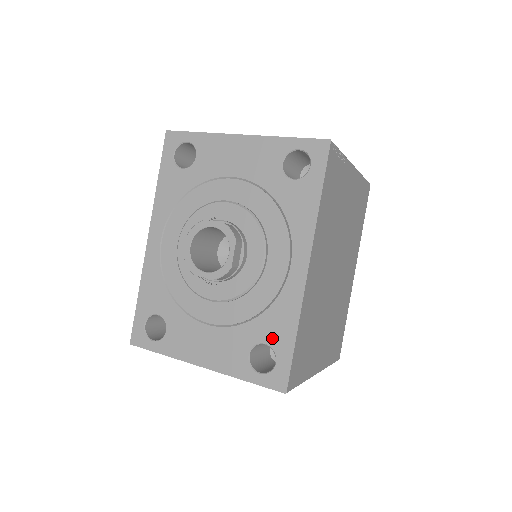
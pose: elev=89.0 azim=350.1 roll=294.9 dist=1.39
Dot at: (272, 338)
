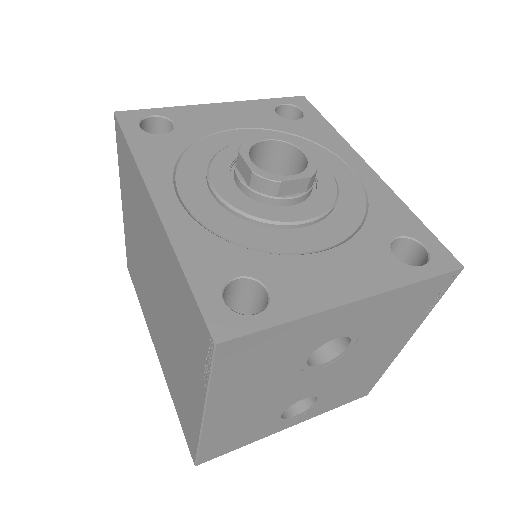
Dot at: (399, 228)
